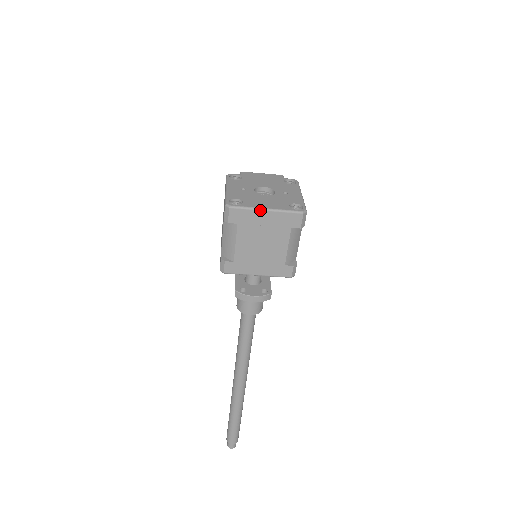
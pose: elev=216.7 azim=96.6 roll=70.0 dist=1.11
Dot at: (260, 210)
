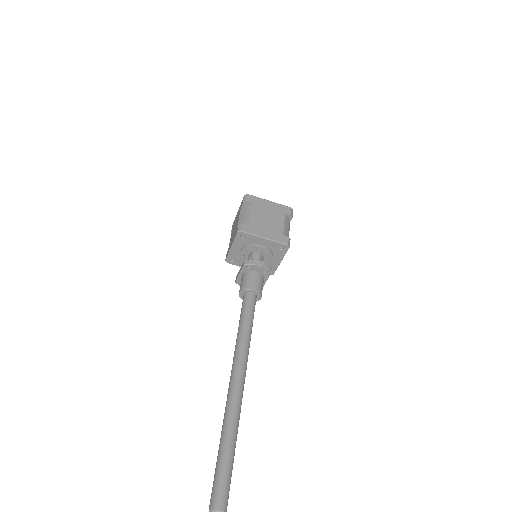
Dot at: (266, 200)
